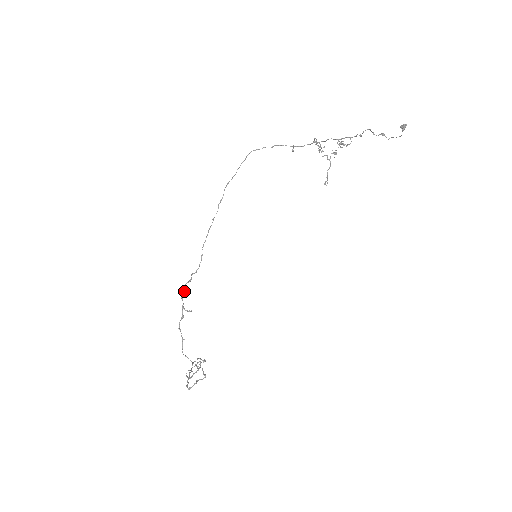
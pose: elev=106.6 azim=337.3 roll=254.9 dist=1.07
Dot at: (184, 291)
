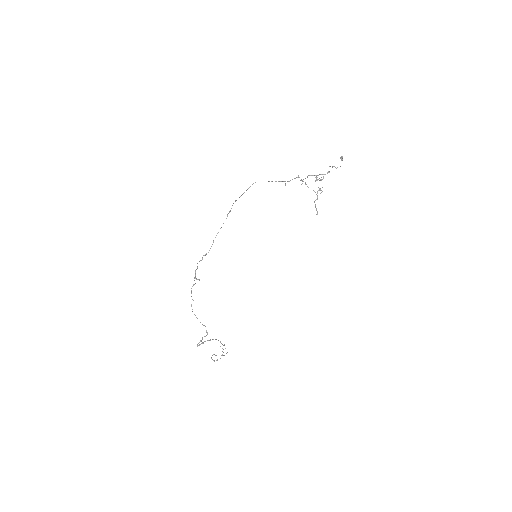
Dot at: (197, 266)
